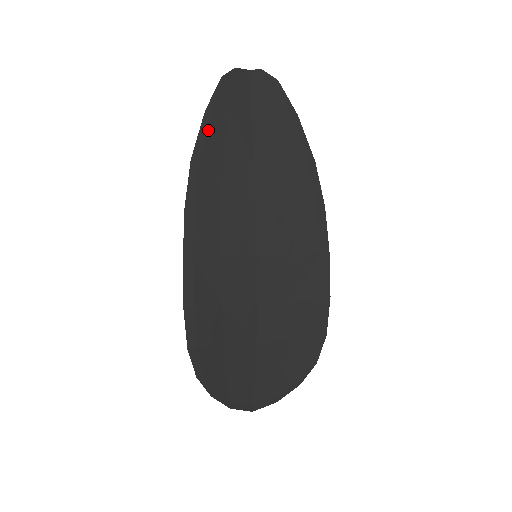
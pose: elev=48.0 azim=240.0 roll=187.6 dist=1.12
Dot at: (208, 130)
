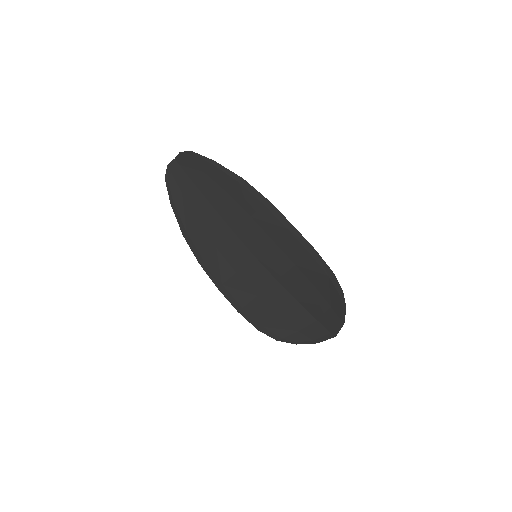
Dot at: (179, 213)
